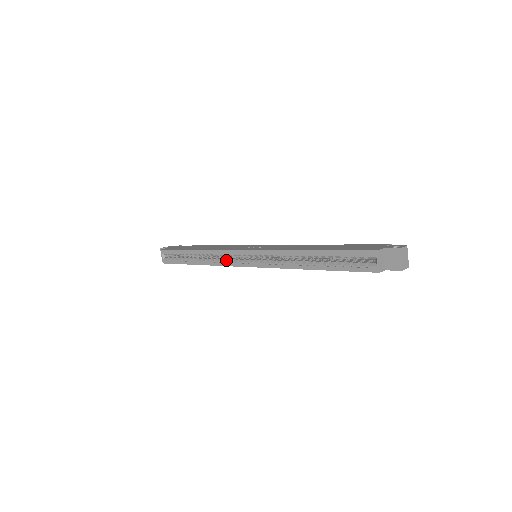
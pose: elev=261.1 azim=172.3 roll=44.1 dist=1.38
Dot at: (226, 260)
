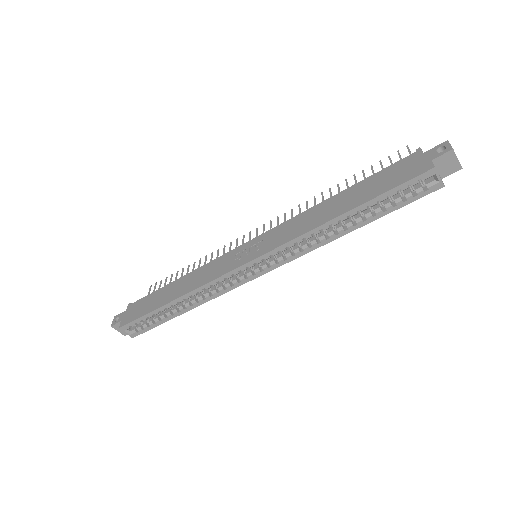
Dot at: (227, 285)
